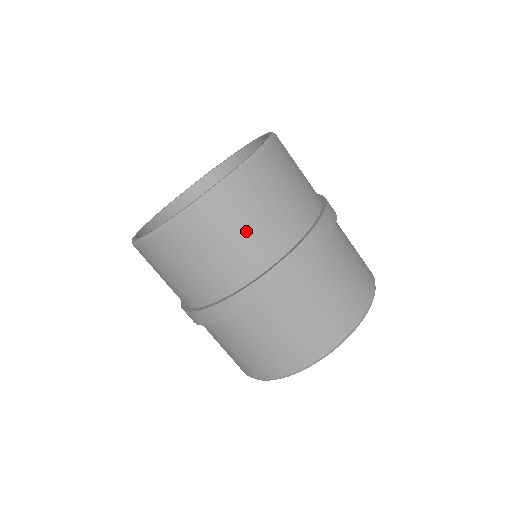
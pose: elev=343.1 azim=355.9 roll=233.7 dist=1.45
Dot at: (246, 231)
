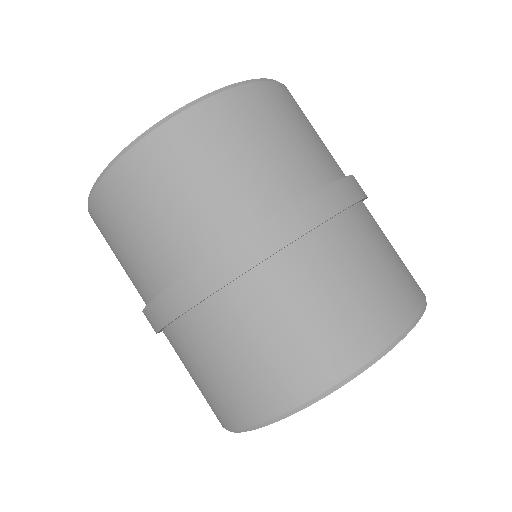
Dot at: (310, 133)
